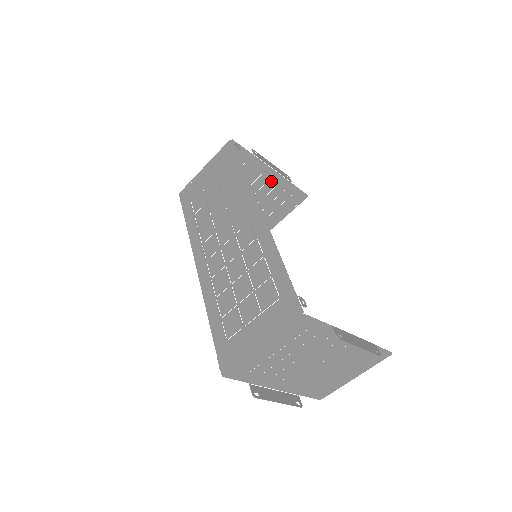
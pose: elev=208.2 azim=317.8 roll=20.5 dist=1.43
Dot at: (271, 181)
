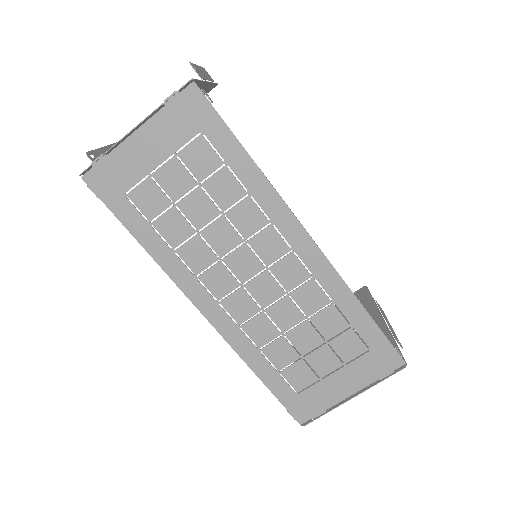
Dot at: occluded
